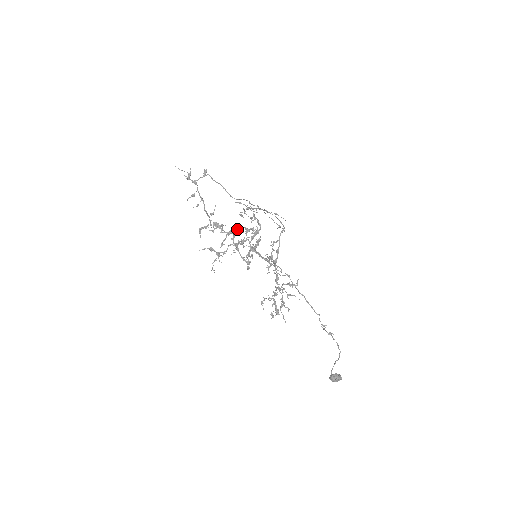
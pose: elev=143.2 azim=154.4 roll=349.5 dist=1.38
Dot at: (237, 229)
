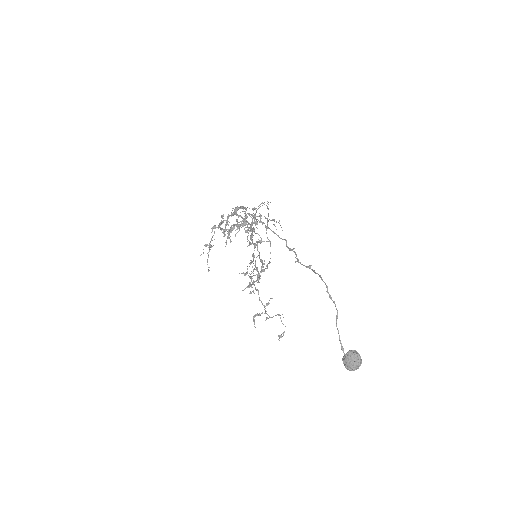
Dot at: (222, 215)
